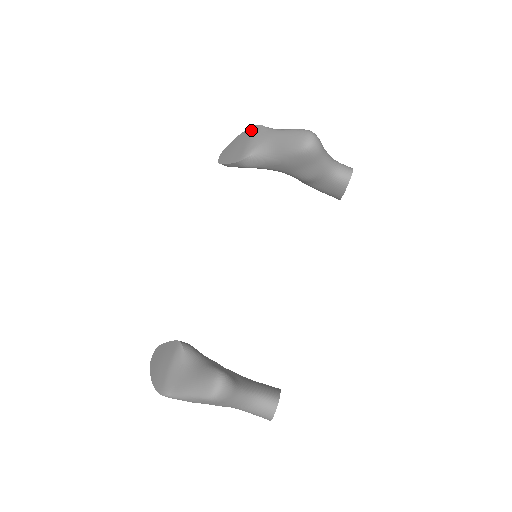
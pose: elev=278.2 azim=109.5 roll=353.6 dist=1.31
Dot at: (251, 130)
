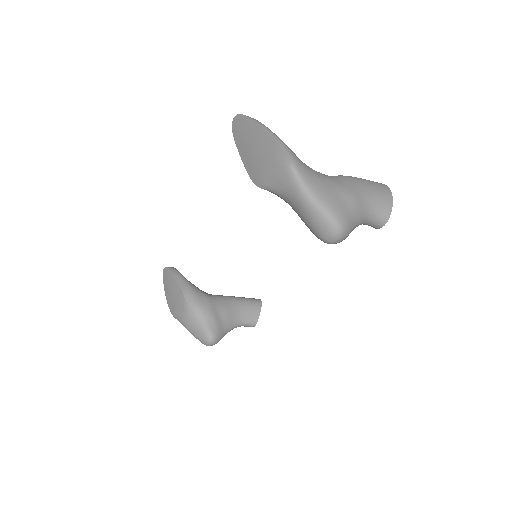
Dot at: (275, 152)
